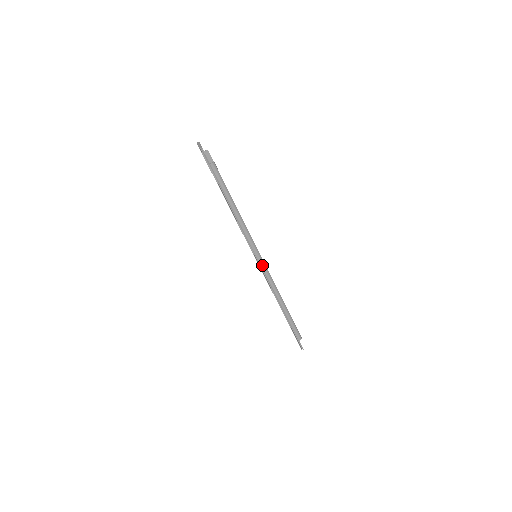
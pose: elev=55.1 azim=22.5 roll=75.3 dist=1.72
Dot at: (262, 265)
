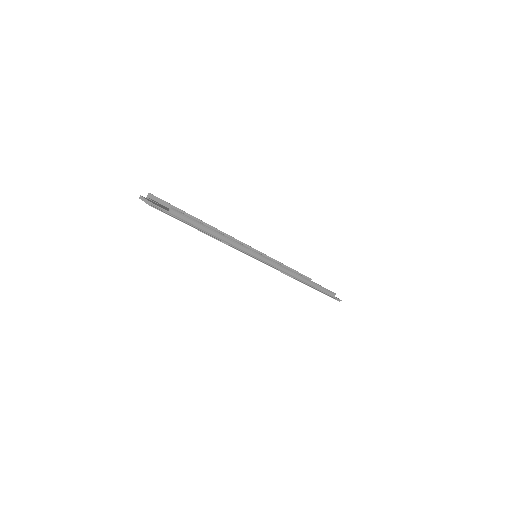
Dot at: (269, 263)
